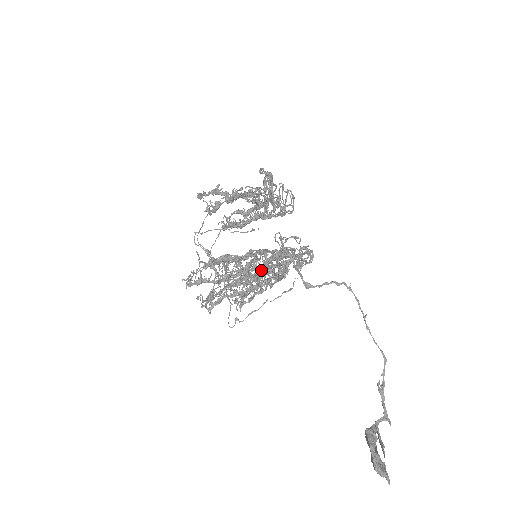
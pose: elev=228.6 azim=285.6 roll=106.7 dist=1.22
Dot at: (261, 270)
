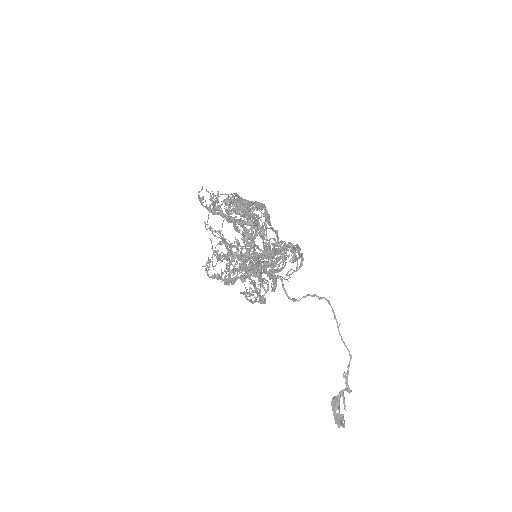
Dot at: (253, 302)
